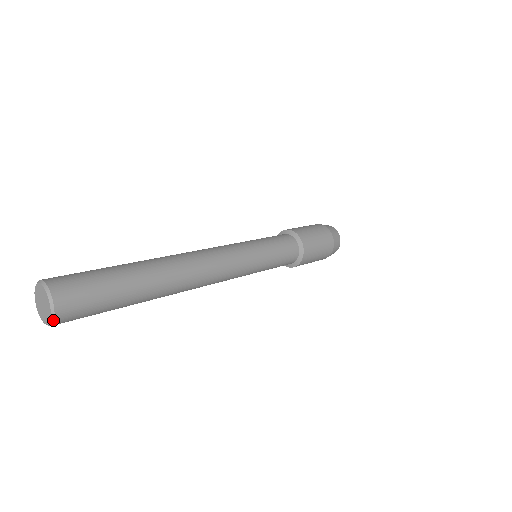
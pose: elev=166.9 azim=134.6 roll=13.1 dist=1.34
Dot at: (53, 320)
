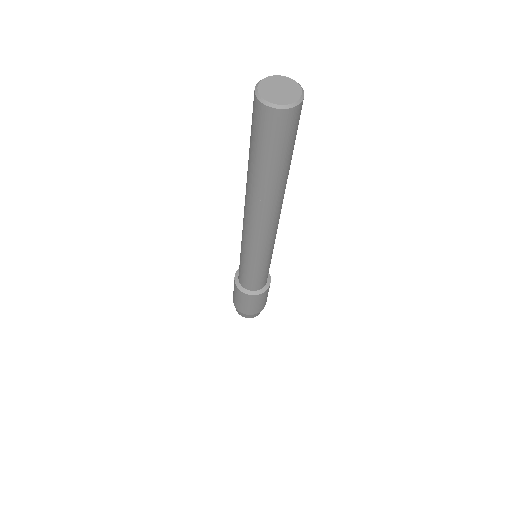
Dot at: (296, 104)
